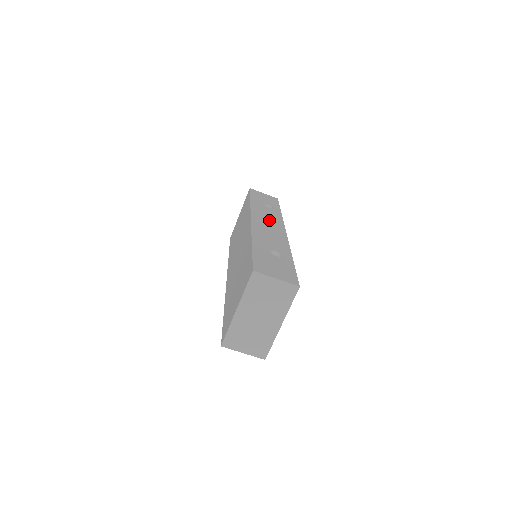
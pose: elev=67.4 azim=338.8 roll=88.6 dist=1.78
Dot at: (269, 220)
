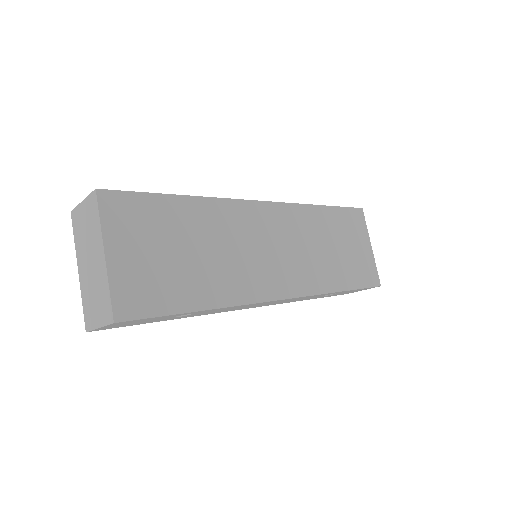
Dot at: occluded
